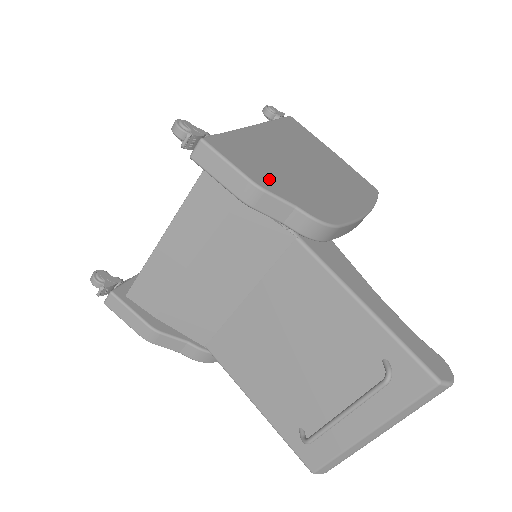
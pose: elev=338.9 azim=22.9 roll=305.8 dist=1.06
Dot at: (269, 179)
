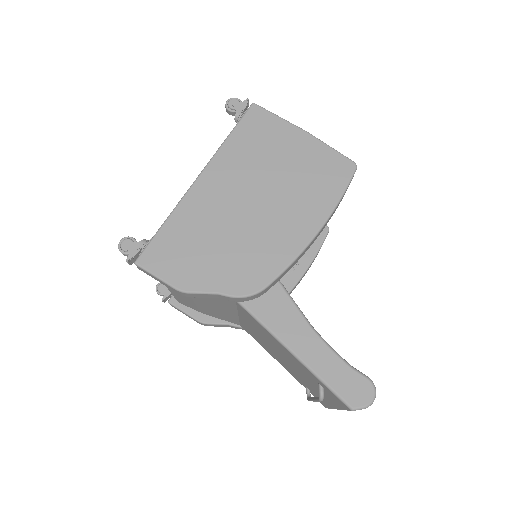
Dot at: (195, 272)
